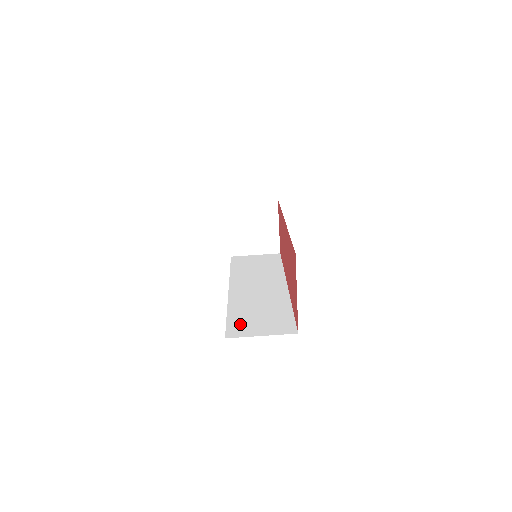
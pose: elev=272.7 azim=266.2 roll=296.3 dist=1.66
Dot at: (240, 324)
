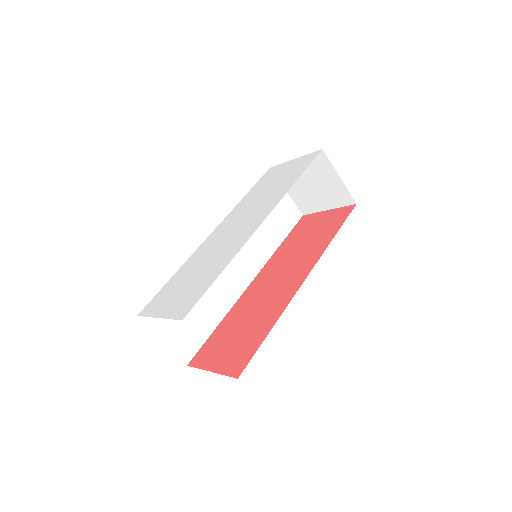
Dot at: occluded
